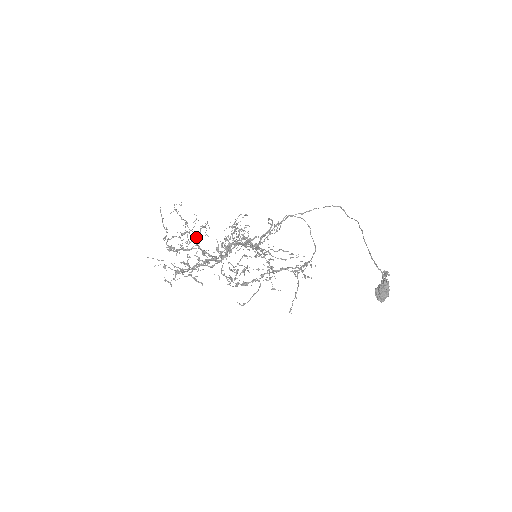
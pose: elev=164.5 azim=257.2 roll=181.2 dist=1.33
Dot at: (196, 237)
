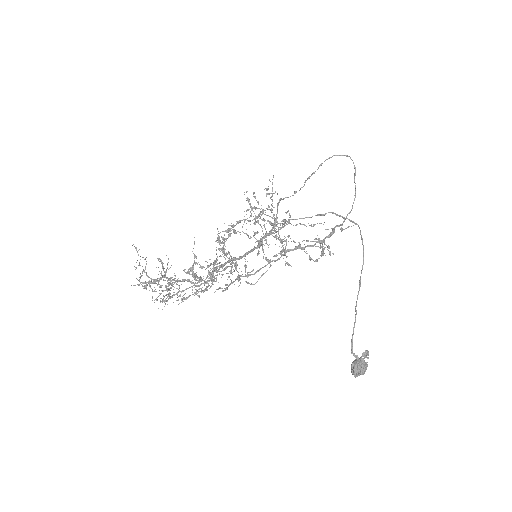
Dot at: occluded
